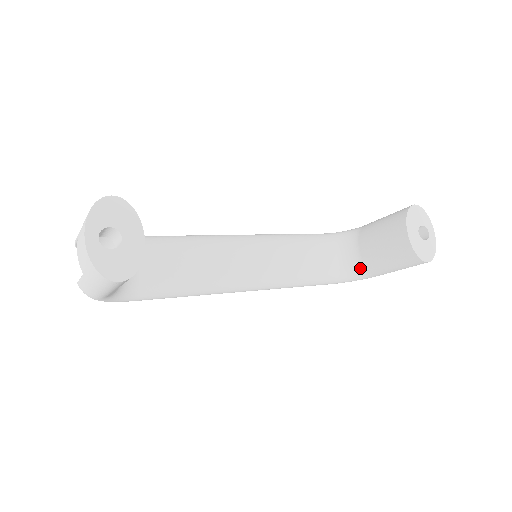
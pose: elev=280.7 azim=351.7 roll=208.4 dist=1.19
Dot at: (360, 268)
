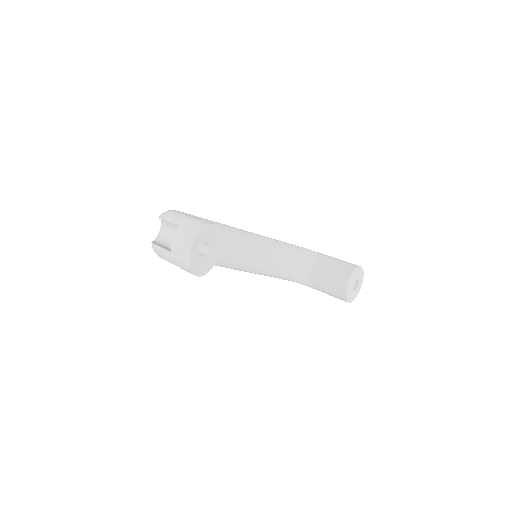
Dot at: (308, 280)
